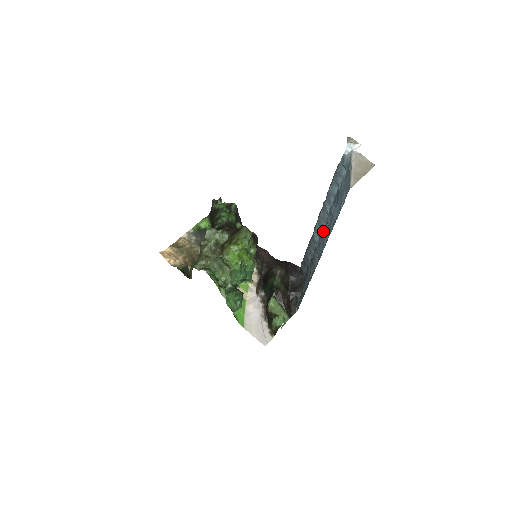
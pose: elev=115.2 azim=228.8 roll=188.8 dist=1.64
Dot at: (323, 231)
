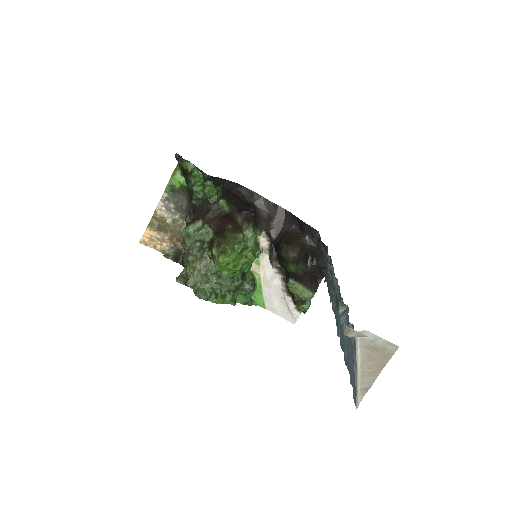
Dot at: (336, 288)
